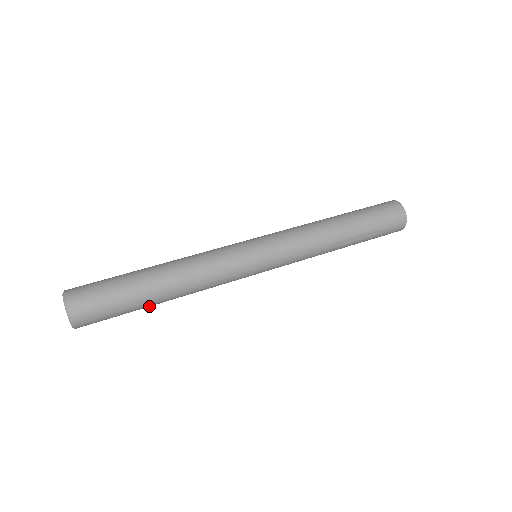
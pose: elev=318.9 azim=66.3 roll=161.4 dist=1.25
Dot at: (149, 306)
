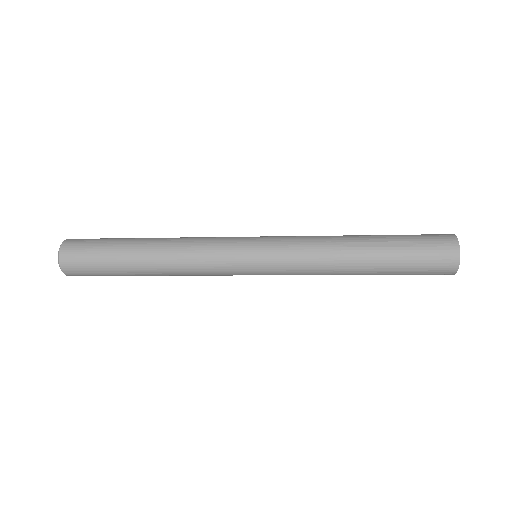
Dot at: (128, 260)
